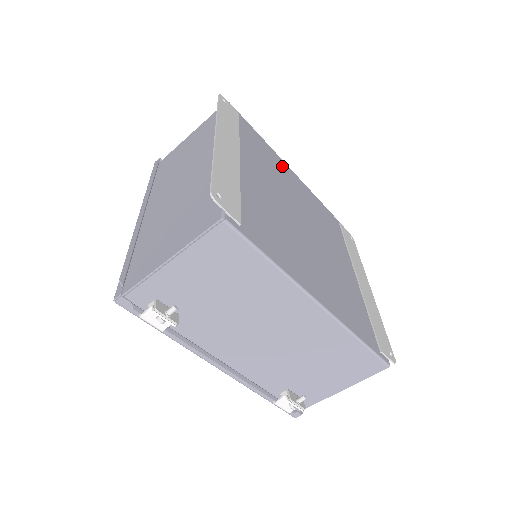
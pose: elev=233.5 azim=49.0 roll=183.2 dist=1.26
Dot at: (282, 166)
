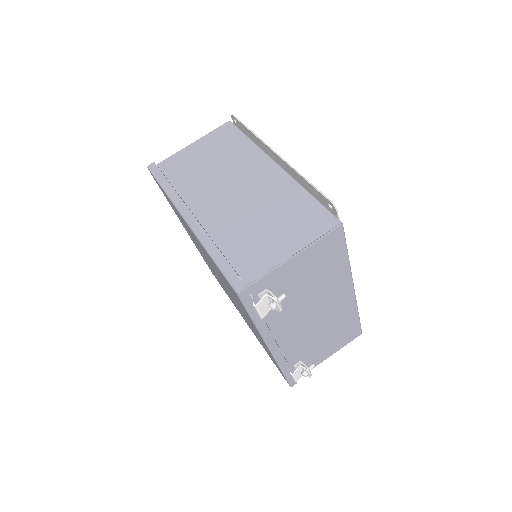
Dot at: occluded
